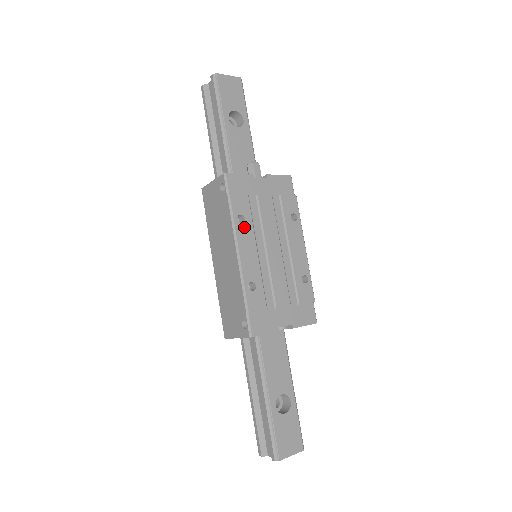
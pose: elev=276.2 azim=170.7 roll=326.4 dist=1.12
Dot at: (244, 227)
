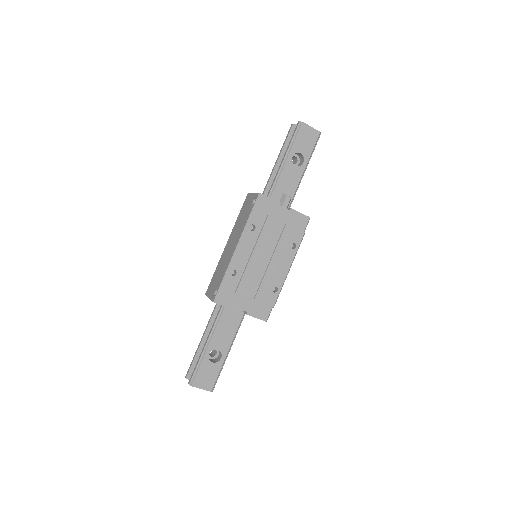
Dot at: (251, 234)
